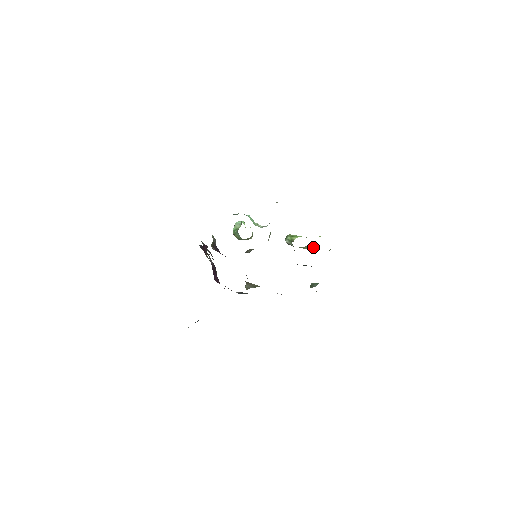
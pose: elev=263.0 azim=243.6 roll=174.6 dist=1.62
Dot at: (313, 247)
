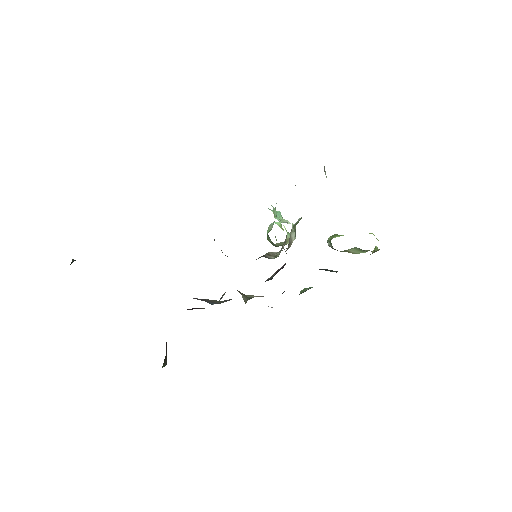
Dot at: (361, 249)
